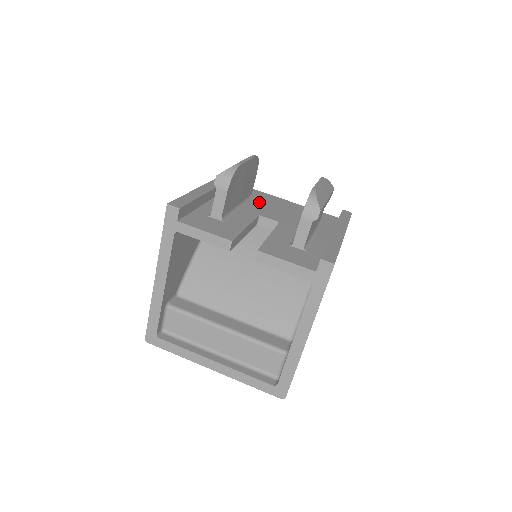
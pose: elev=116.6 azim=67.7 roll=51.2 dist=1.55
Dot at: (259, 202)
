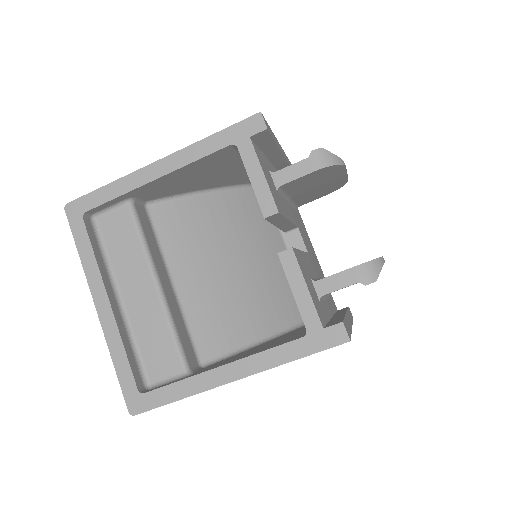
Dot at: occluded
